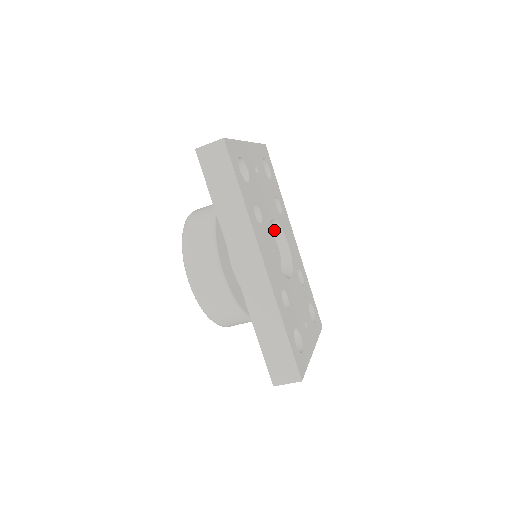
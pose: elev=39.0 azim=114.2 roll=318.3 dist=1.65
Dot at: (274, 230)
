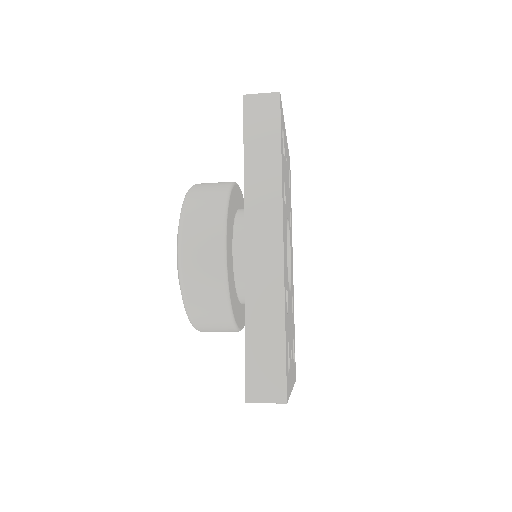
Dot at: occluded
